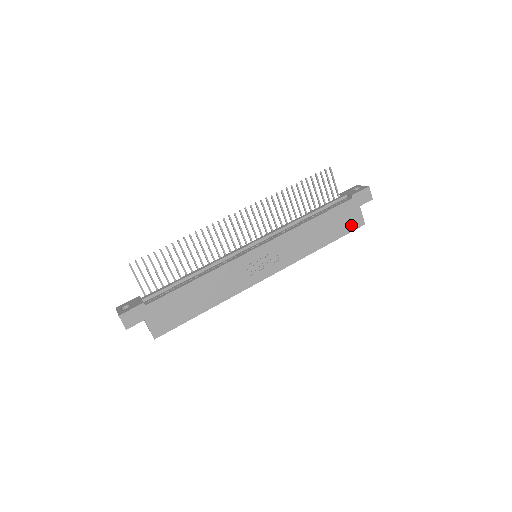
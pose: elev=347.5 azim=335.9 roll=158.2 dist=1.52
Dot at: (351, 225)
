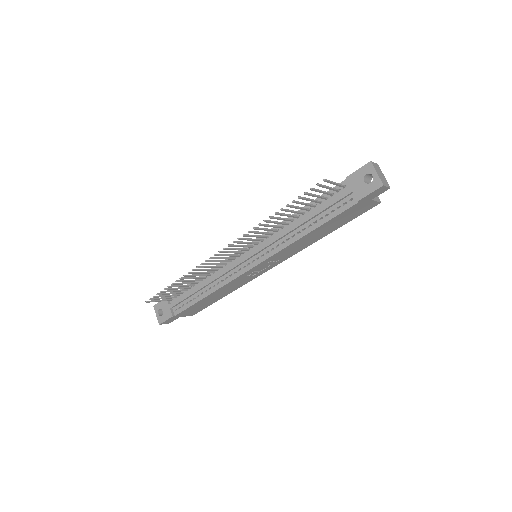
Dot at: (361, 212)
